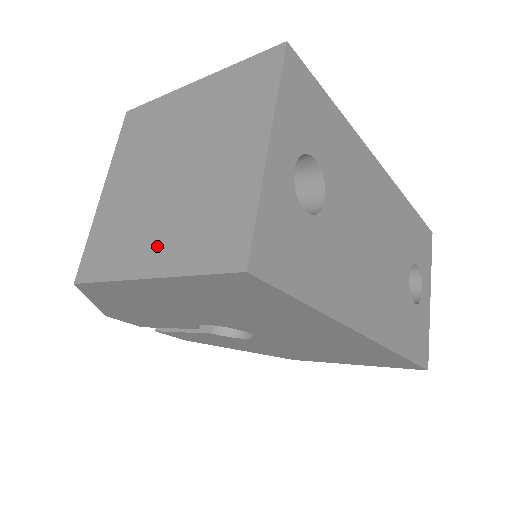
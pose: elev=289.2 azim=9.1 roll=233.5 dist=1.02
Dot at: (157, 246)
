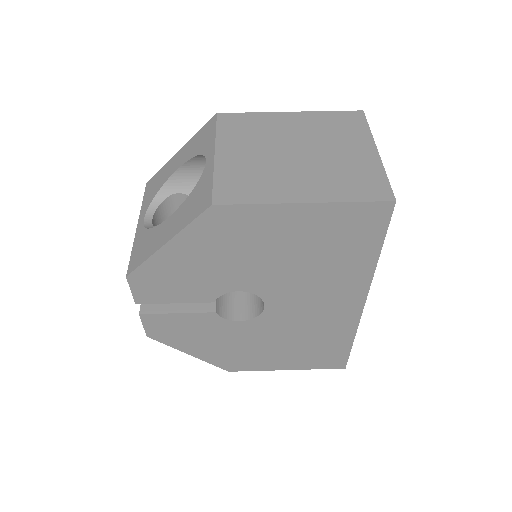
Dot at: (307, 187)
